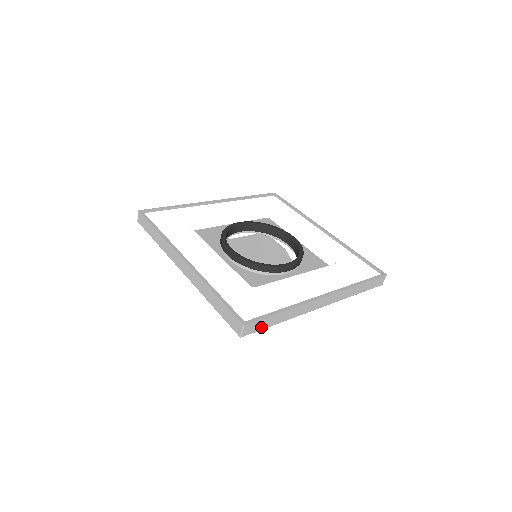
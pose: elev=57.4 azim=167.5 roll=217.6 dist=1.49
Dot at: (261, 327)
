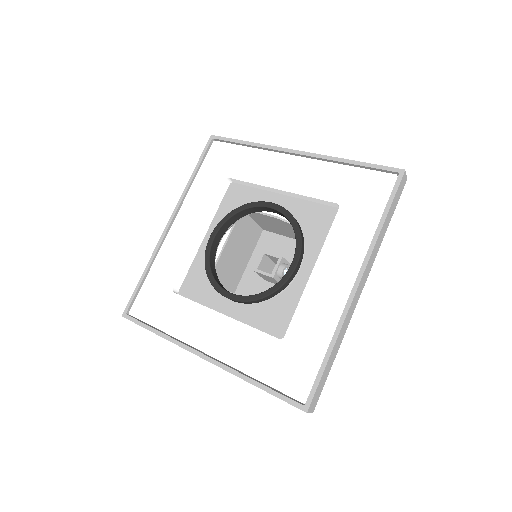
Dot at: (322, 385)
